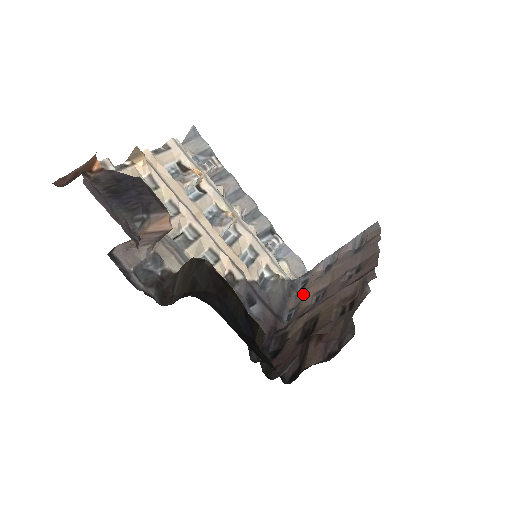
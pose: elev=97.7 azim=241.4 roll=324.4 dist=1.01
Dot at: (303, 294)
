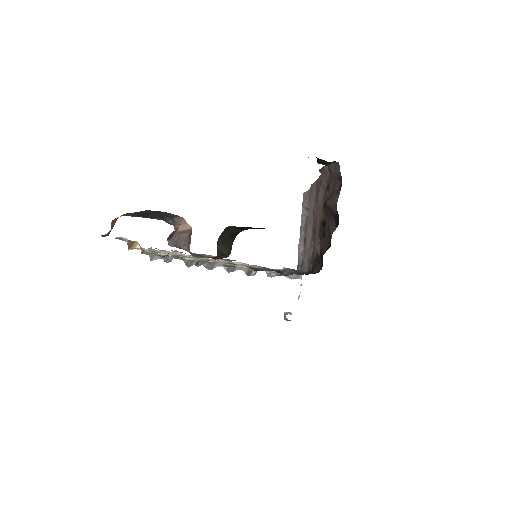
Dot at: (305, 255)
